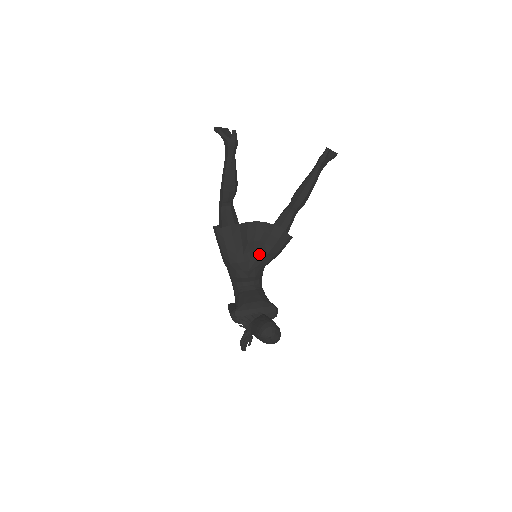
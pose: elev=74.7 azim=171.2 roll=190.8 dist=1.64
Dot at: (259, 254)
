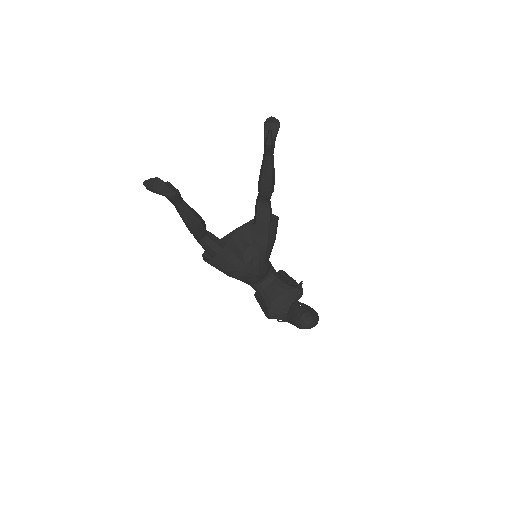
Dot at: (259, 257)
